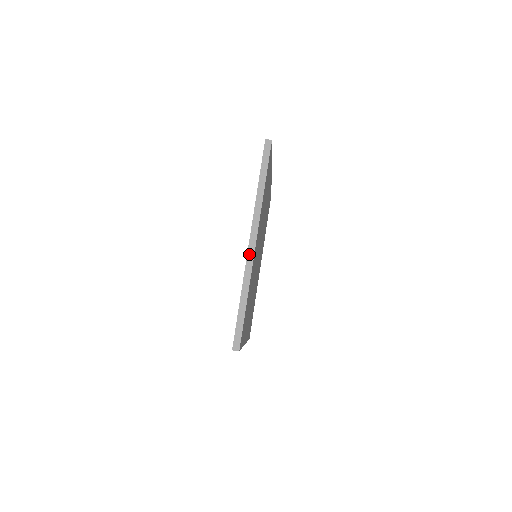
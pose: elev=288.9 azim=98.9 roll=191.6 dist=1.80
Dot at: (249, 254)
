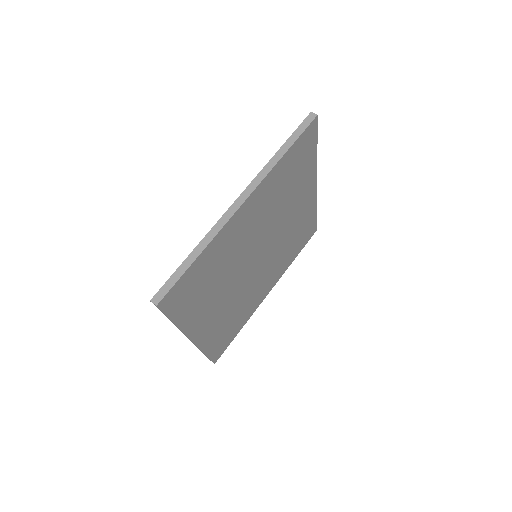
Dot at: (229, 211)
